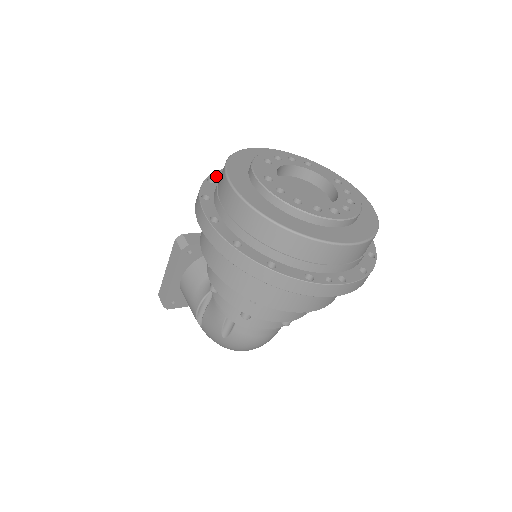
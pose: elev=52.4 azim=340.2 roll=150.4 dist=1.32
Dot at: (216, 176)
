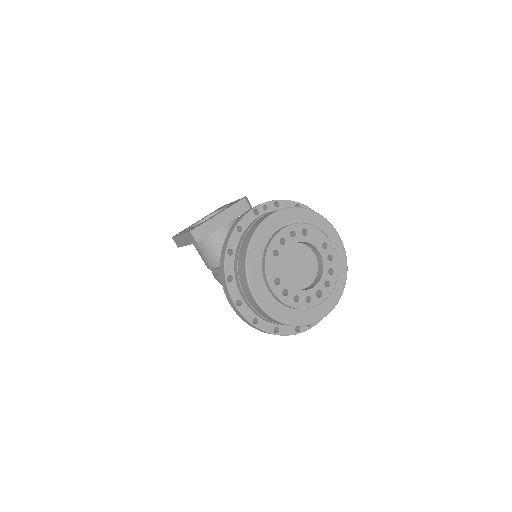
Dot at: (232, 242)
